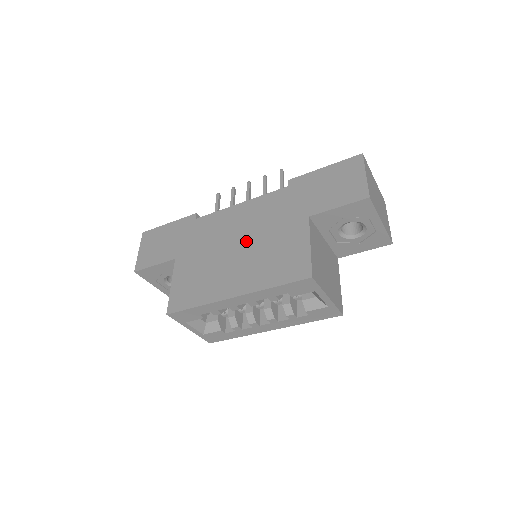
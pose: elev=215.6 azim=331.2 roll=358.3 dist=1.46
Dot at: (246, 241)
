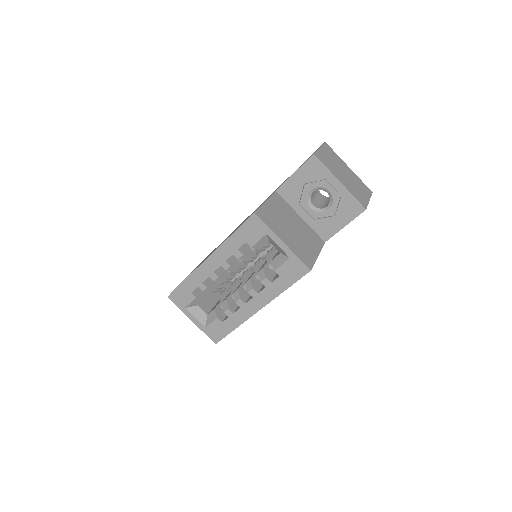
Dot at: occluded
